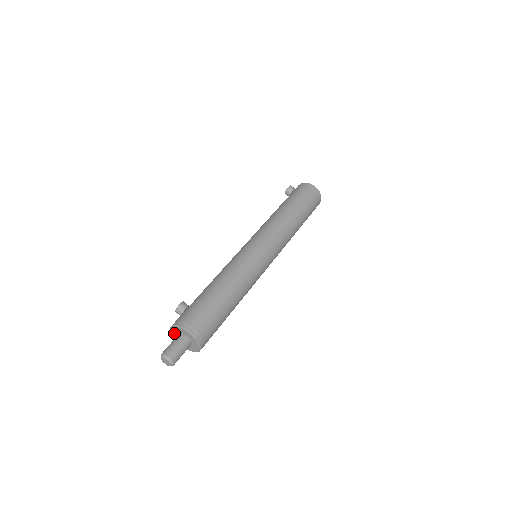
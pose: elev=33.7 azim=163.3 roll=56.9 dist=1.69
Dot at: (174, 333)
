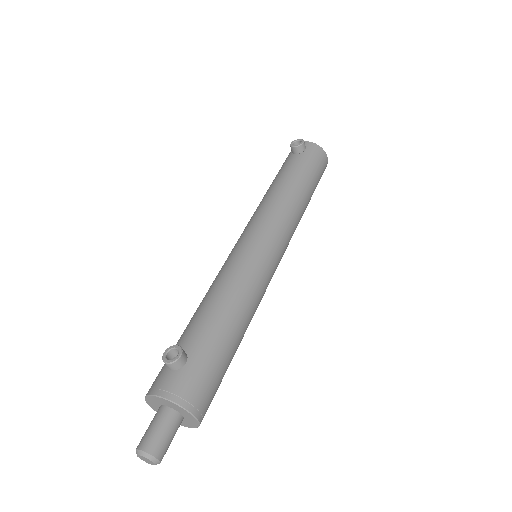
Dot at: (156, 400)
